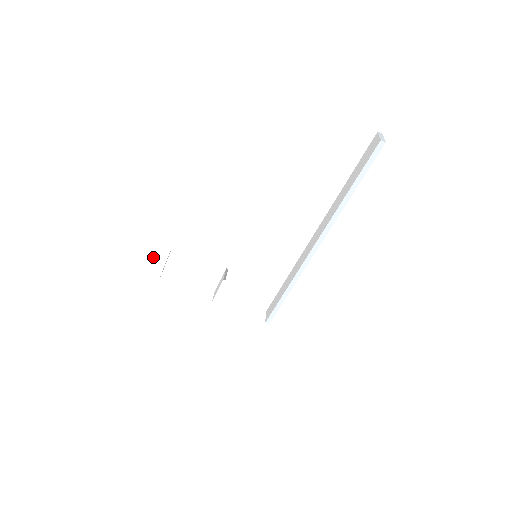
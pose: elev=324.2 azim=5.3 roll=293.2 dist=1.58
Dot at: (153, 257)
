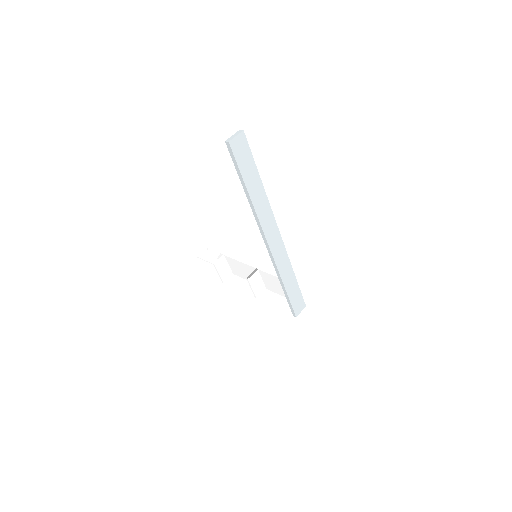
Dot at: occluded
